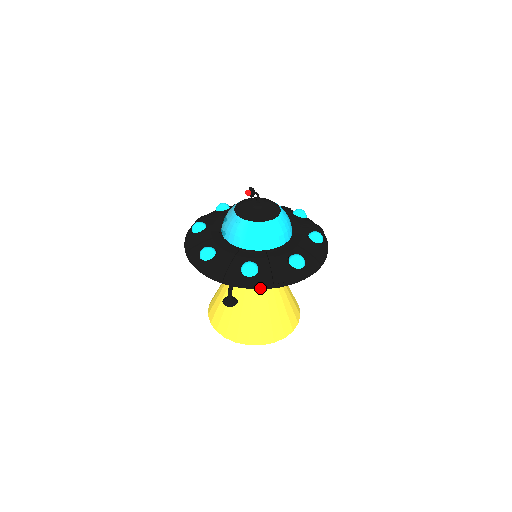
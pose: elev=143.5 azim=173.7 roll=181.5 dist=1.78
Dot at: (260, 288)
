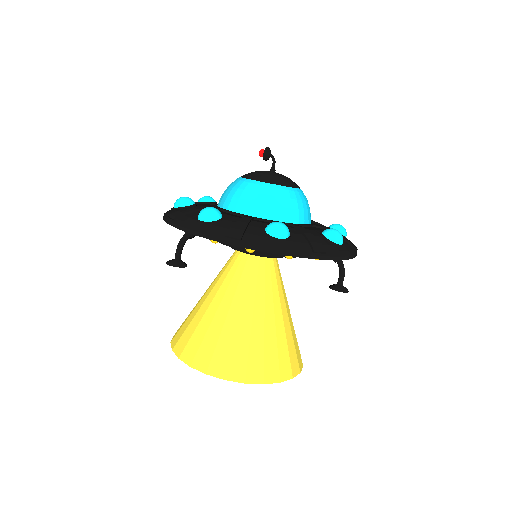
Dot at: (206, 237)
